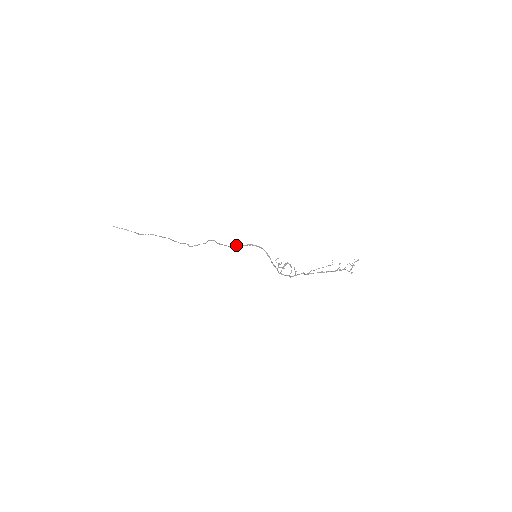
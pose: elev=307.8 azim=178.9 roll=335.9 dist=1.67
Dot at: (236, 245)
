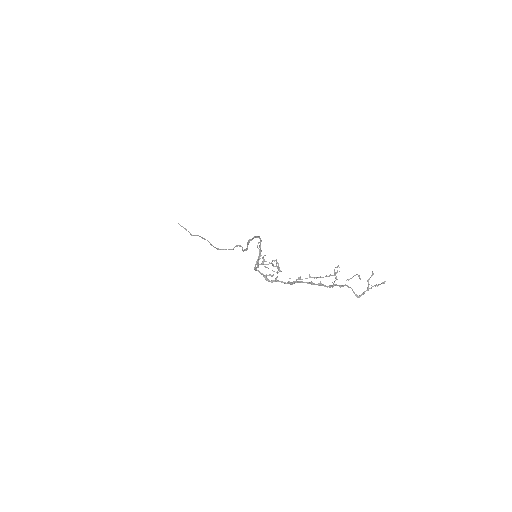
Dot at: (247, 243)
